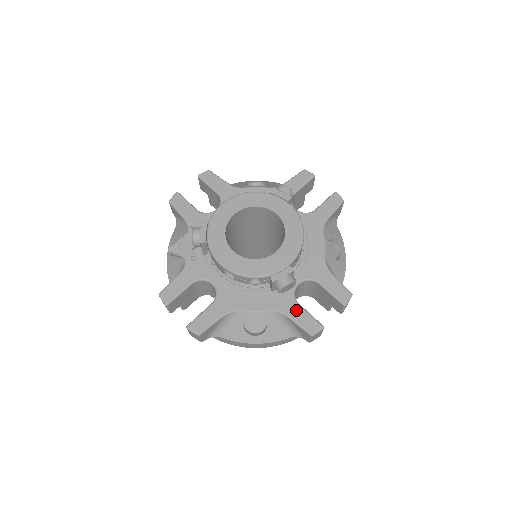
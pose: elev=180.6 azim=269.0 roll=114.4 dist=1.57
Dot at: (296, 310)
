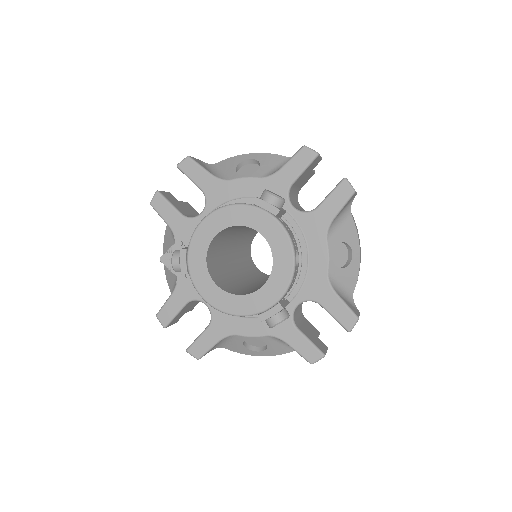
Dot at: (294, 336)
